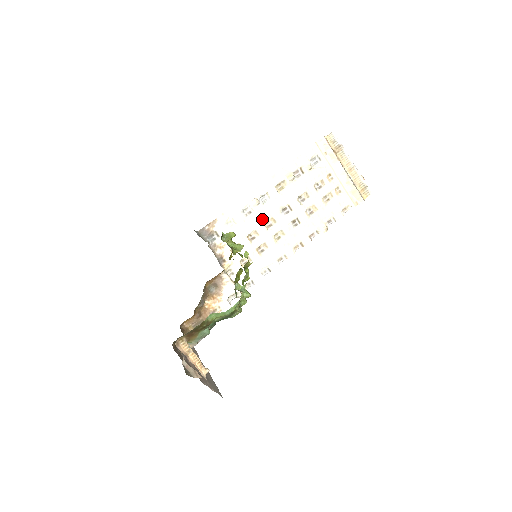
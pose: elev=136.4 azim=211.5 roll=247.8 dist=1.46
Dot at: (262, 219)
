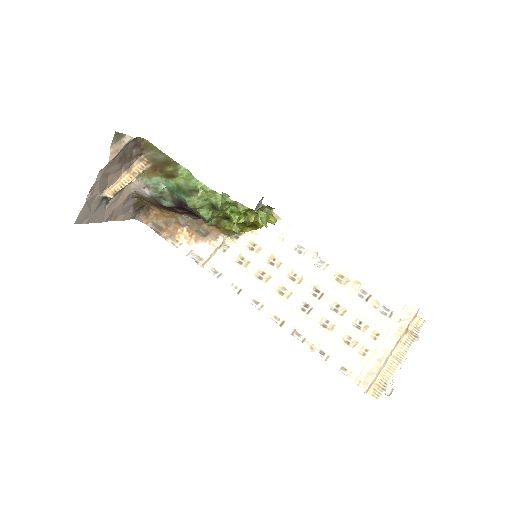
Dot at: (297, 267)
